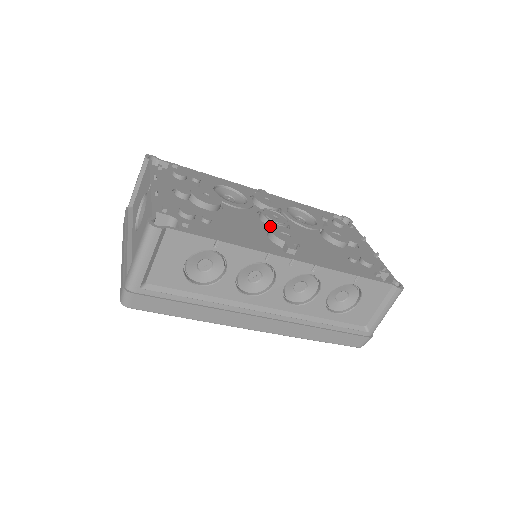
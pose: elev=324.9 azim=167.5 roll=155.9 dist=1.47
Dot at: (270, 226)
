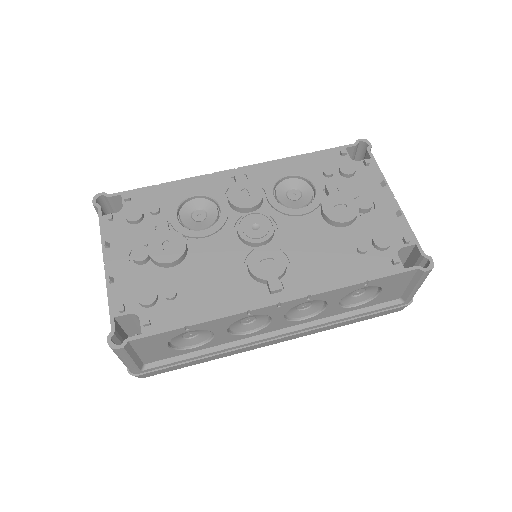
Dot at: (251, 246)
